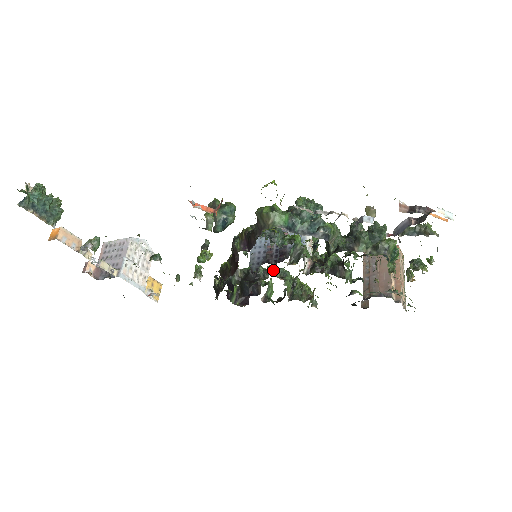
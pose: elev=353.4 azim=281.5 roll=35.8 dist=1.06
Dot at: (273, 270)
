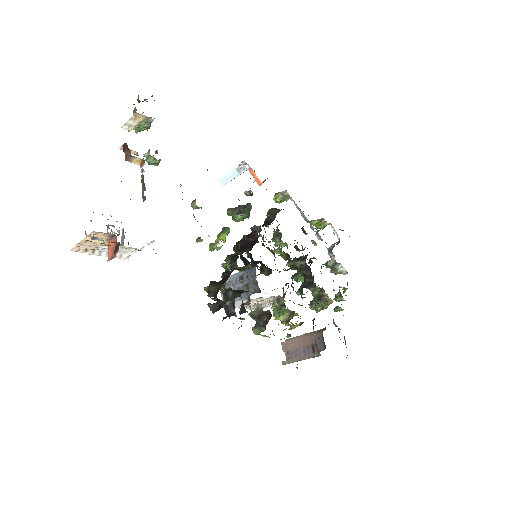
Dot at: (251, 300)
